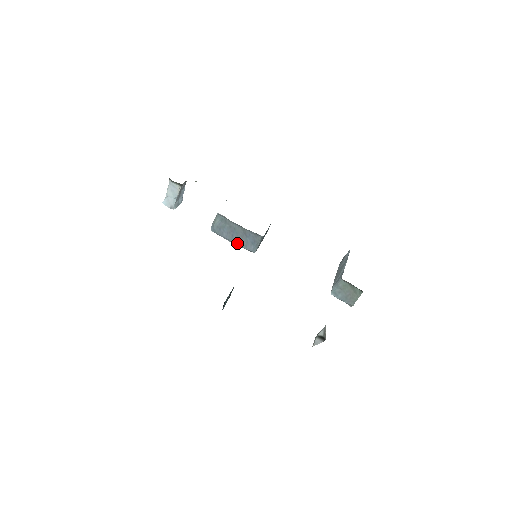
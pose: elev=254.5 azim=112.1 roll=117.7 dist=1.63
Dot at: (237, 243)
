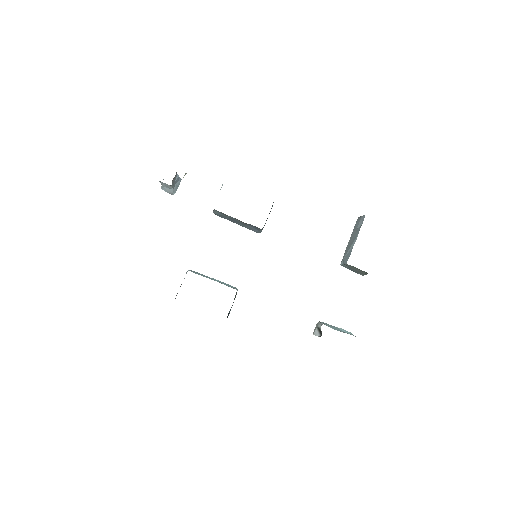
Dot at: occluded
